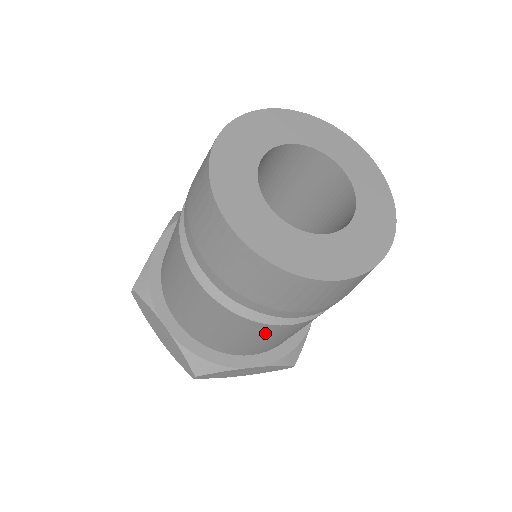
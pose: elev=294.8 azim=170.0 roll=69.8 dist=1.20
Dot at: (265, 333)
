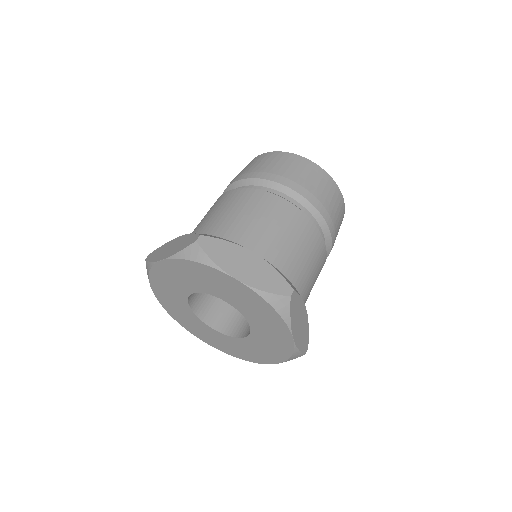
Dot at: (318, 255)
